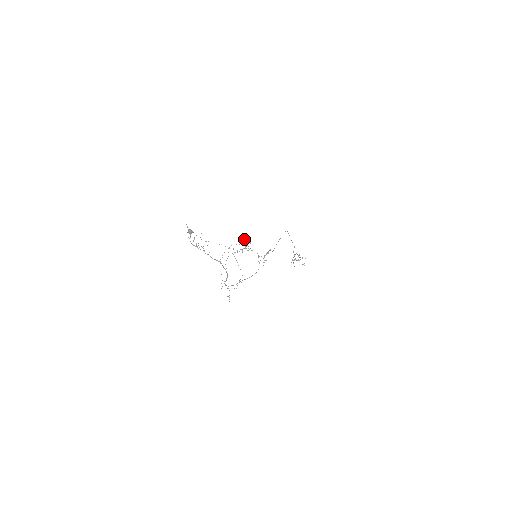
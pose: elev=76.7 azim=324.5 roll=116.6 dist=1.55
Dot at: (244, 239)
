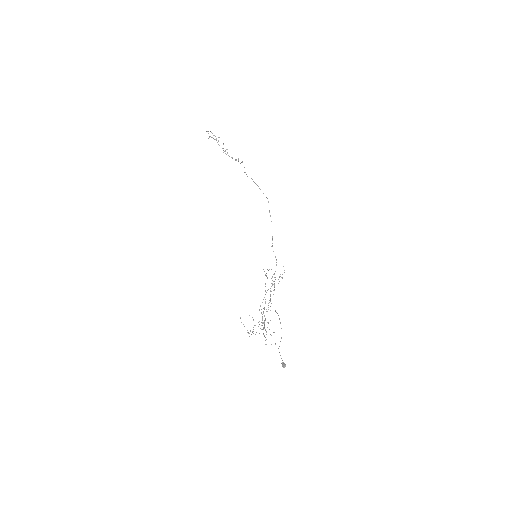
Dot at: occluded
